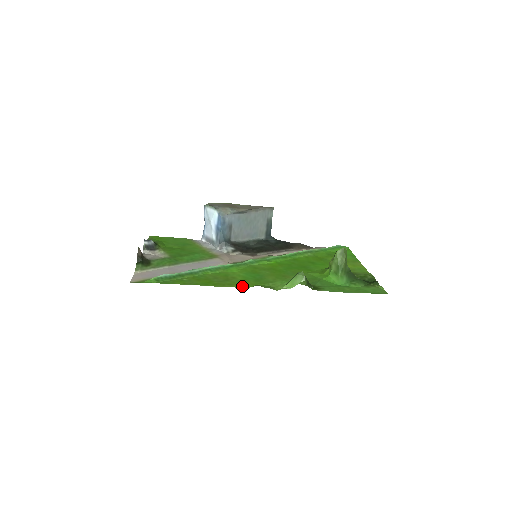
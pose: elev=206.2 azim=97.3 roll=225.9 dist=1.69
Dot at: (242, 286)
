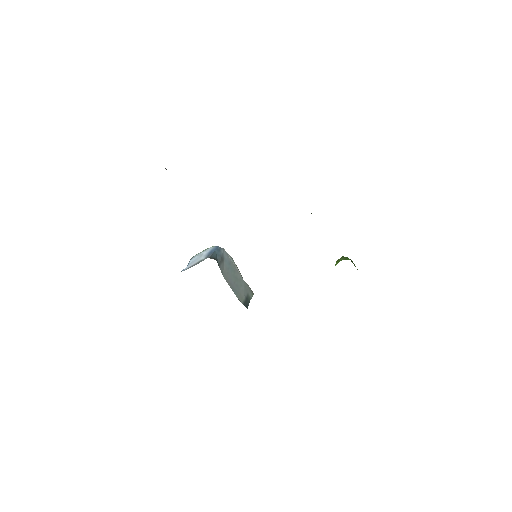
Dot at: occluded
